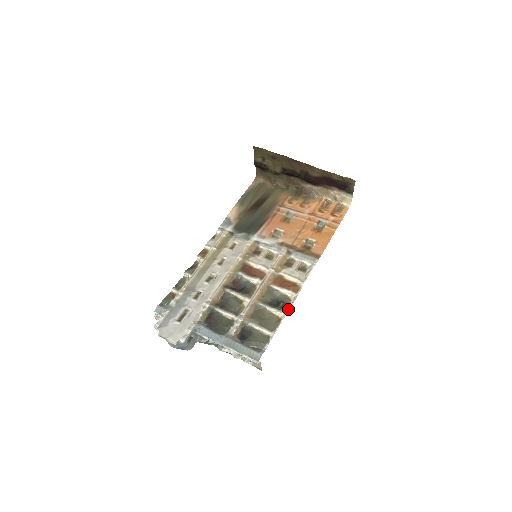
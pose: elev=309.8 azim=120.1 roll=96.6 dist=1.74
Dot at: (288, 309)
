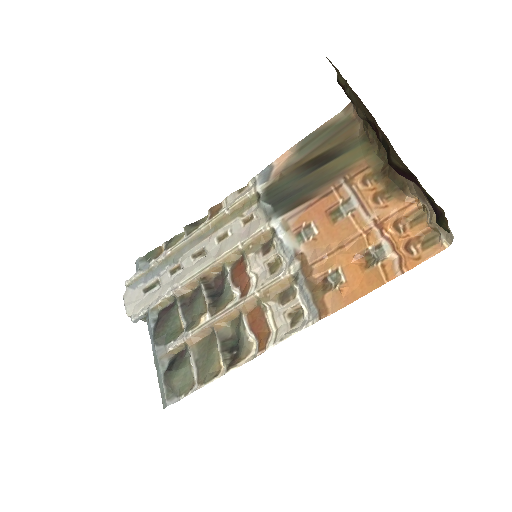
Dot at: (231, 369)
